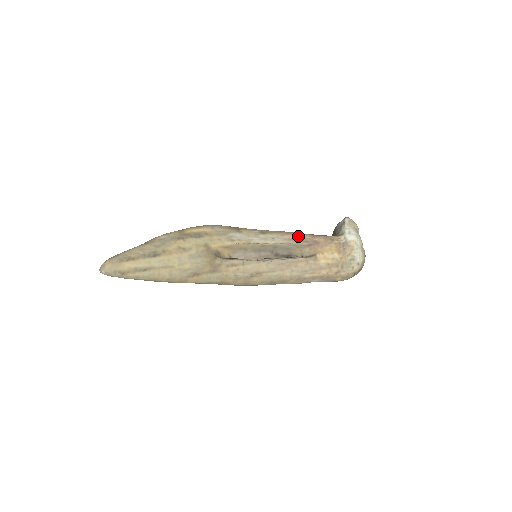
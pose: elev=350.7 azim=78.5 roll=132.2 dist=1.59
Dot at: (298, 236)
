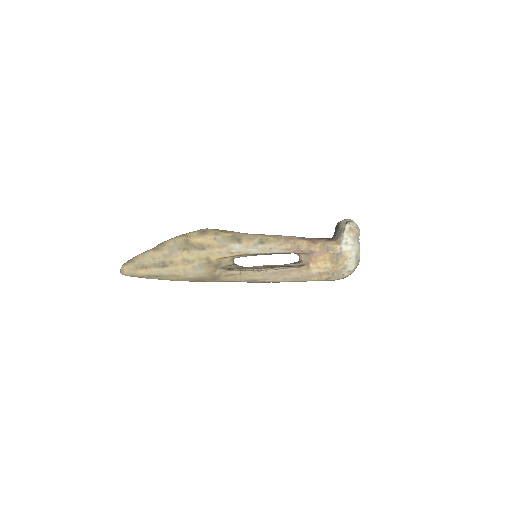
Dot at: (295, 245)
